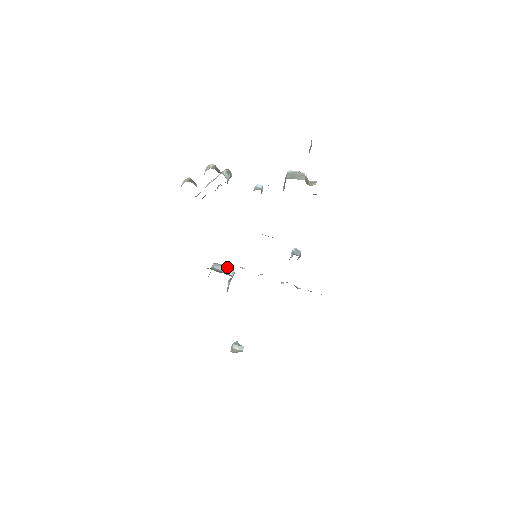
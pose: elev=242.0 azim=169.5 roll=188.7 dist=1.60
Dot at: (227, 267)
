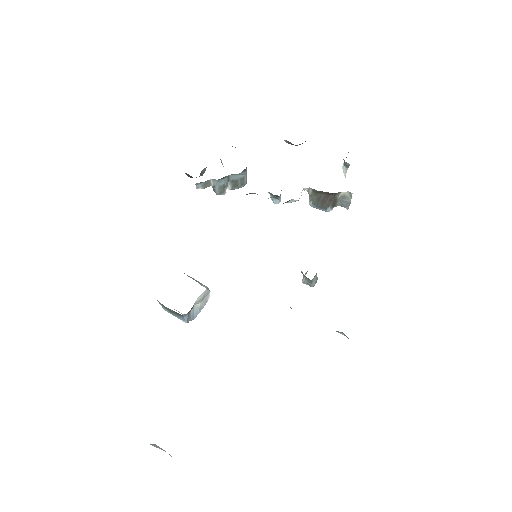
Dot at: occluded
